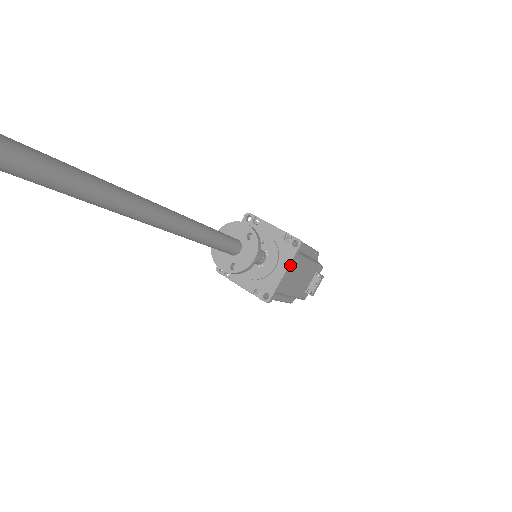
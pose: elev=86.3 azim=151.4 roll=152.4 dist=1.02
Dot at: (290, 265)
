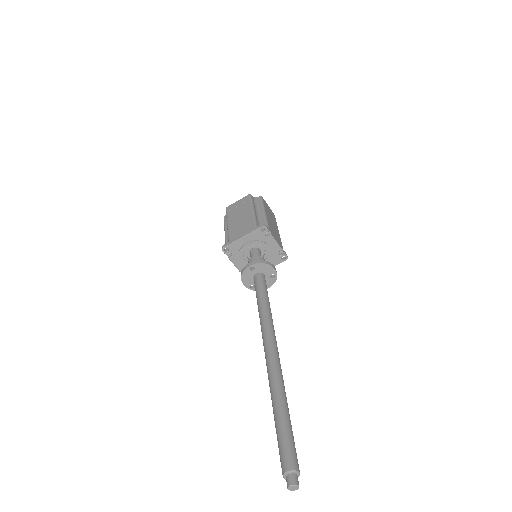
Dot at: occluded
